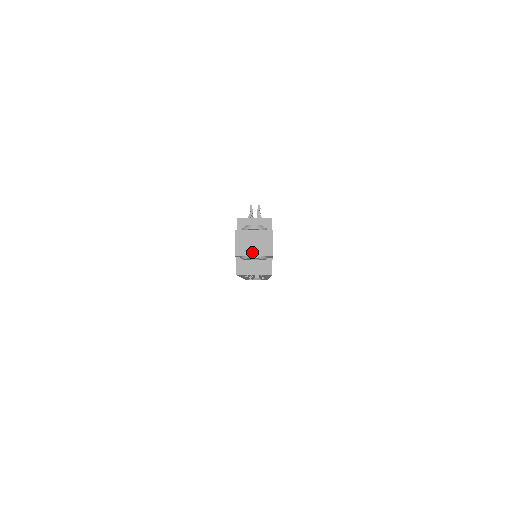
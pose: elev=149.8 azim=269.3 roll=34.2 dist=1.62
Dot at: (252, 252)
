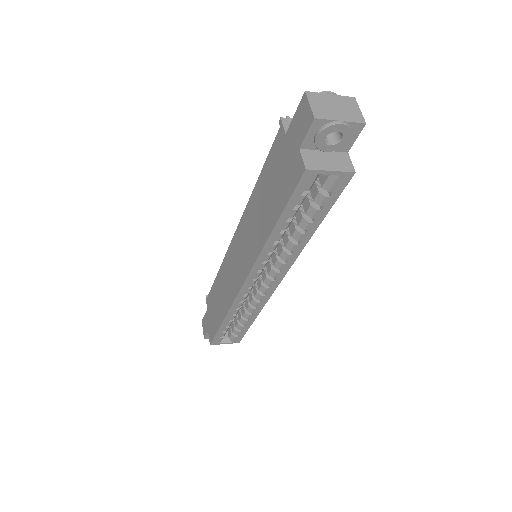
Dot at: (337, 117)
